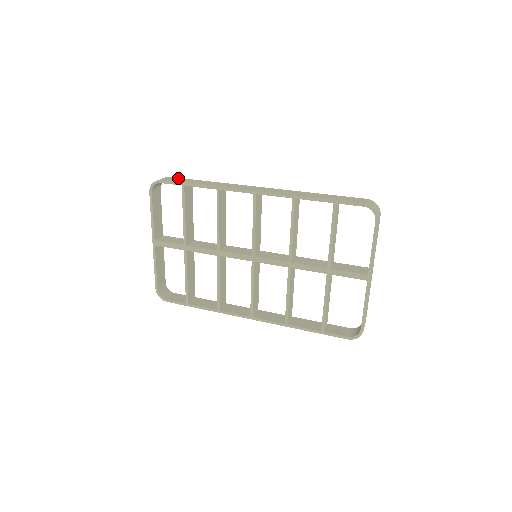
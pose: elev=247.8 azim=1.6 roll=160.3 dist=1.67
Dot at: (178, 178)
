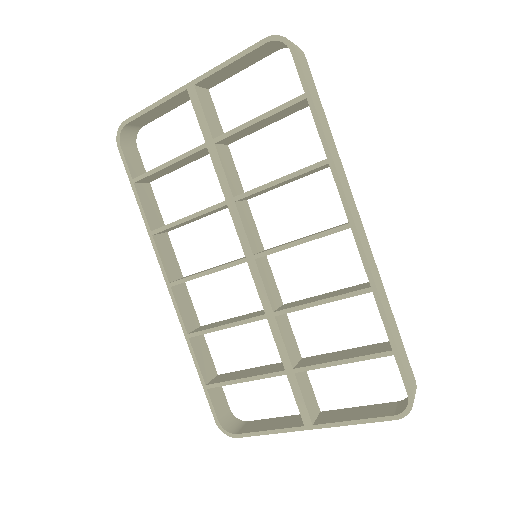
Dot at: (311, 74)
